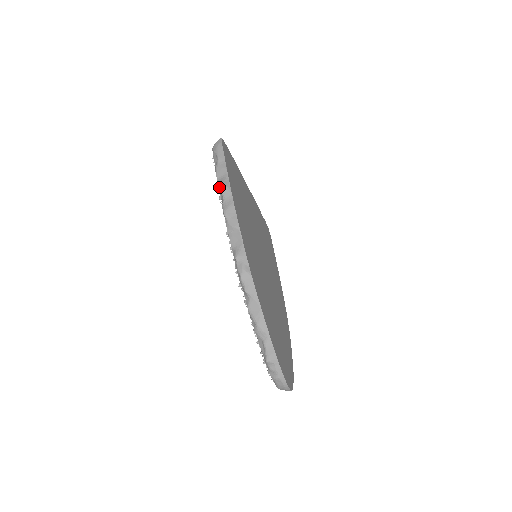
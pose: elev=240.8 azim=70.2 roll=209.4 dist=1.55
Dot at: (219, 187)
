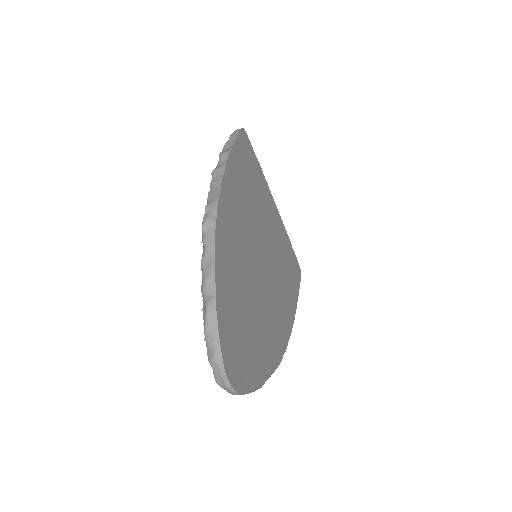
Dot at: occluded
